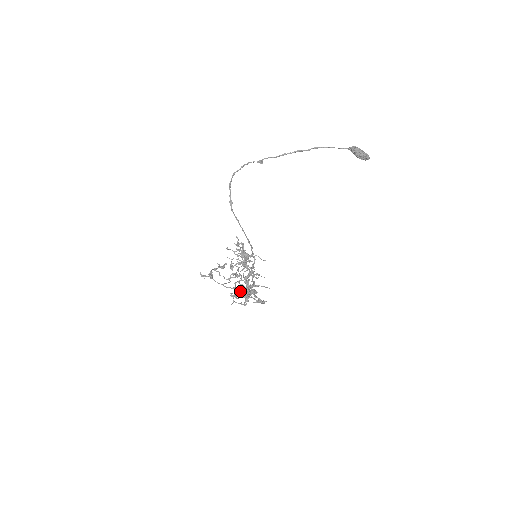
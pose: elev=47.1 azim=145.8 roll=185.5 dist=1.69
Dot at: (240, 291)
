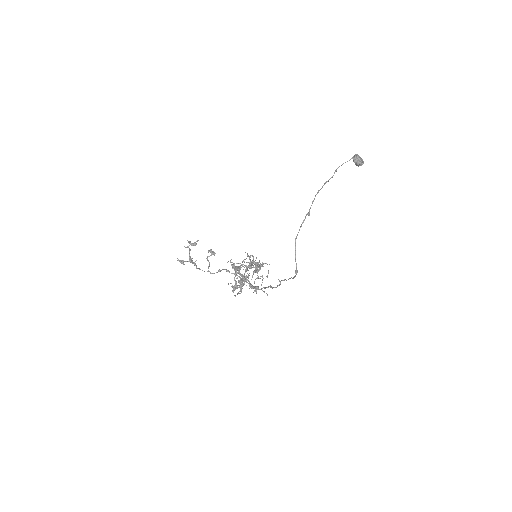
Dot at: occluded
